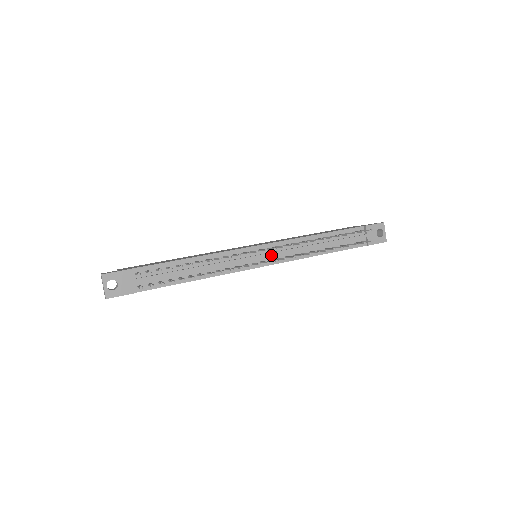
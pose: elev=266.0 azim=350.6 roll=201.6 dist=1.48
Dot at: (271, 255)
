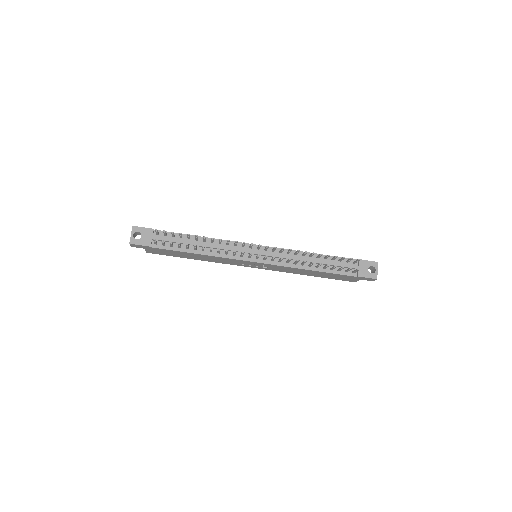
Dot at: occluded
